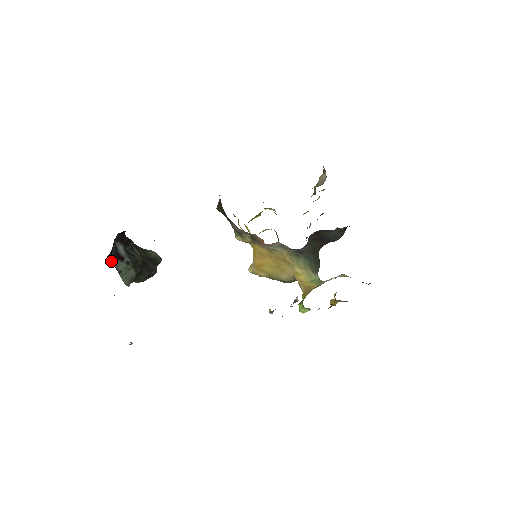
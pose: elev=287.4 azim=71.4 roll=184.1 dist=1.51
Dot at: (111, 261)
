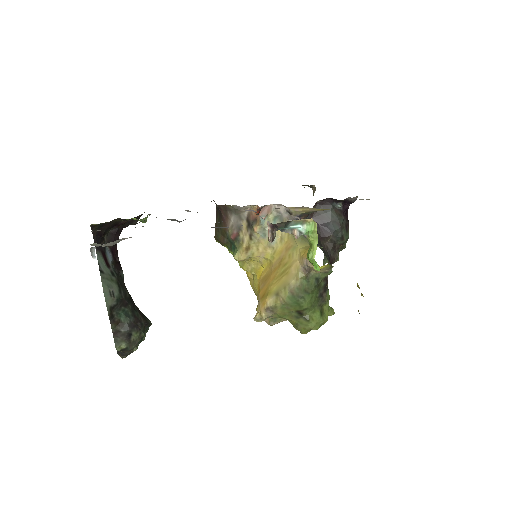
Dot at: (96, 250)
